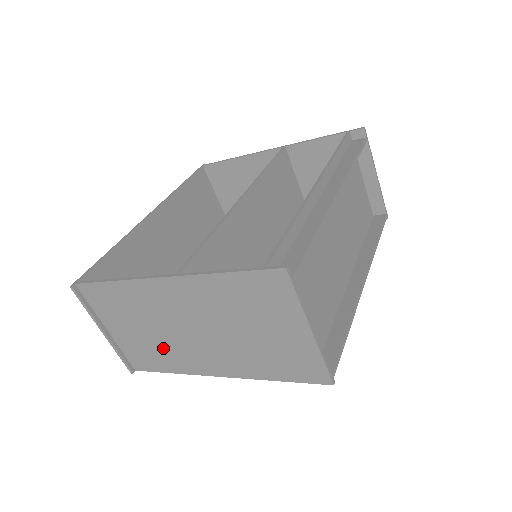
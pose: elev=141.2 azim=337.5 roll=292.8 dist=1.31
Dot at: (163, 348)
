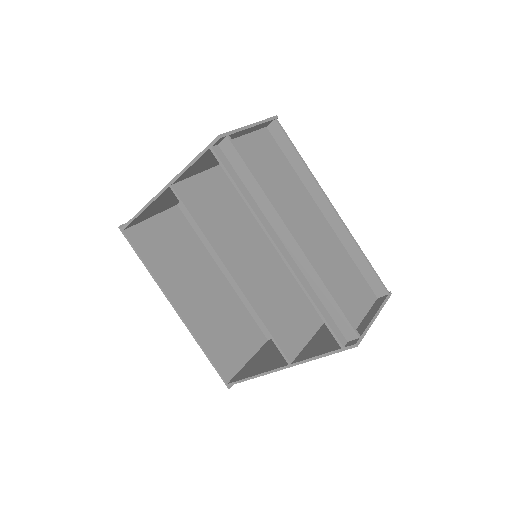
Dot at: occluded
